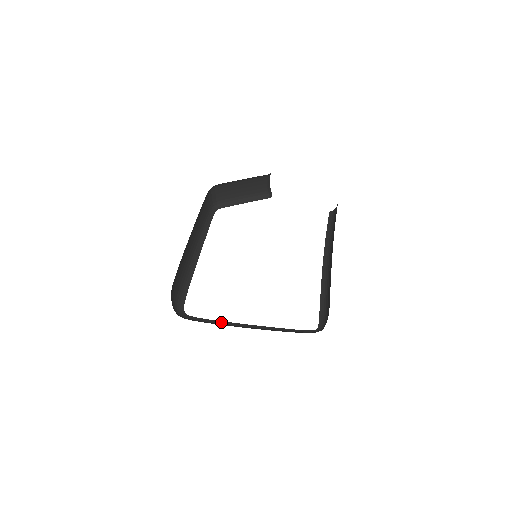
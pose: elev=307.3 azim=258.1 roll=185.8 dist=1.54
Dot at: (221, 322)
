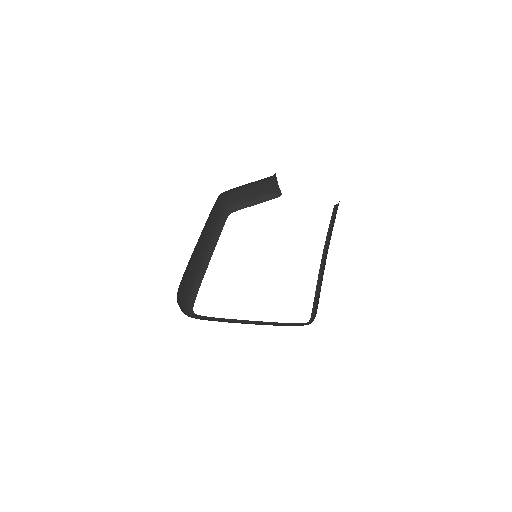
Dot at: (223, 319)
